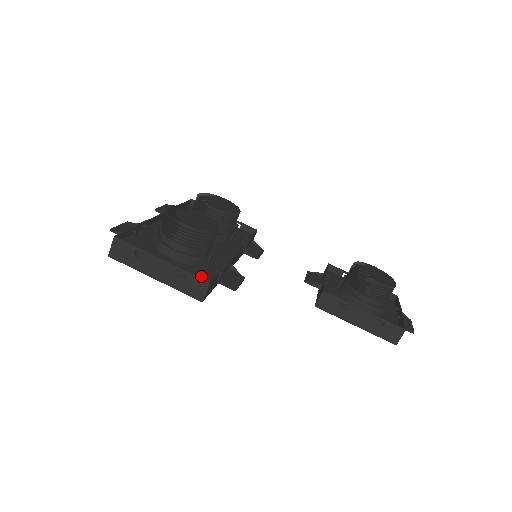
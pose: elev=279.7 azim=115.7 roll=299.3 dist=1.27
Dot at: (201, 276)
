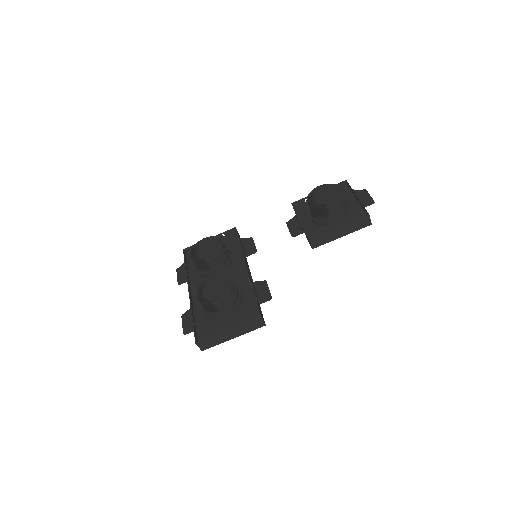
Dot at: (251, 313)
